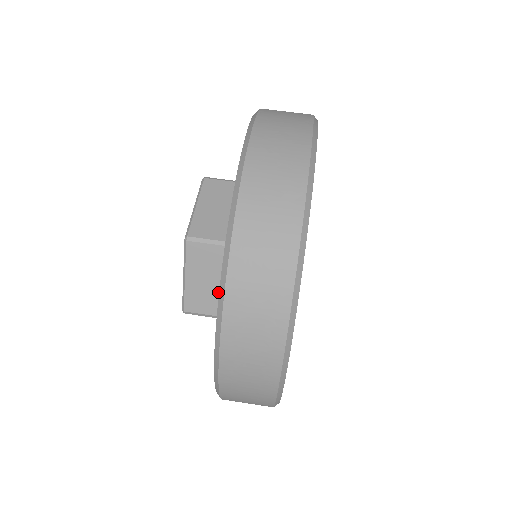
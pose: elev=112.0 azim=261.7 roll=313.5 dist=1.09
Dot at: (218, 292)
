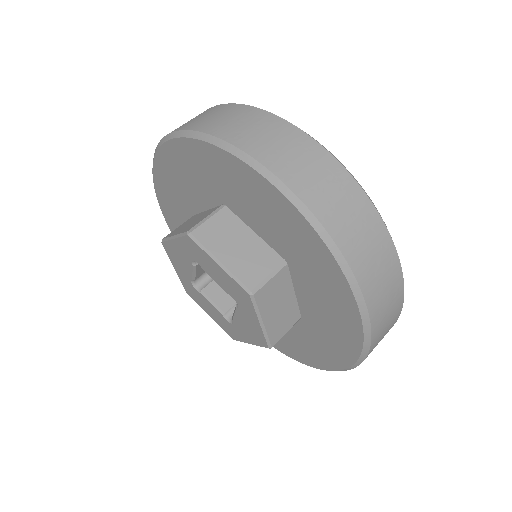
Dot at: (254, 248)
